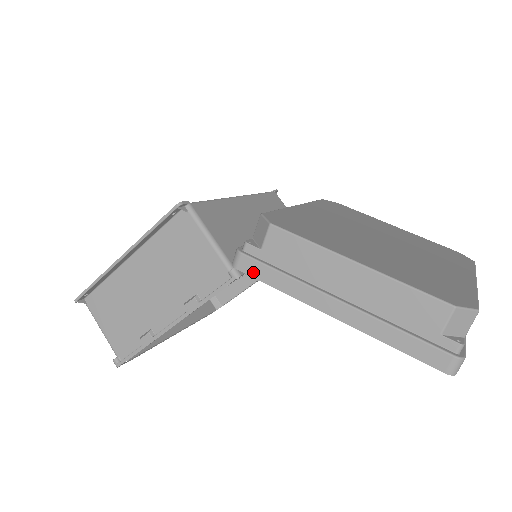
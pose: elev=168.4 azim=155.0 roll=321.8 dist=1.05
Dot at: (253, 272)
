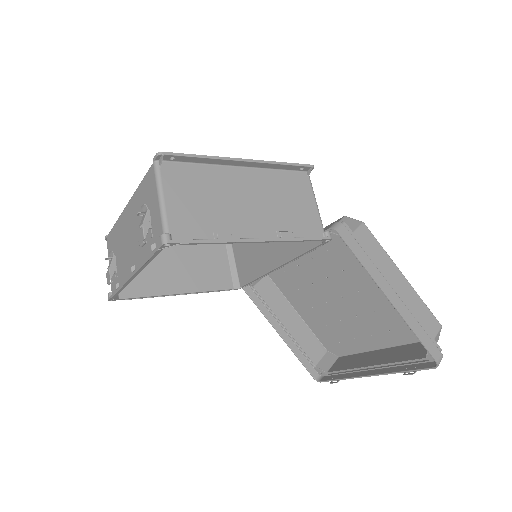
Dot at: (348, 241)
